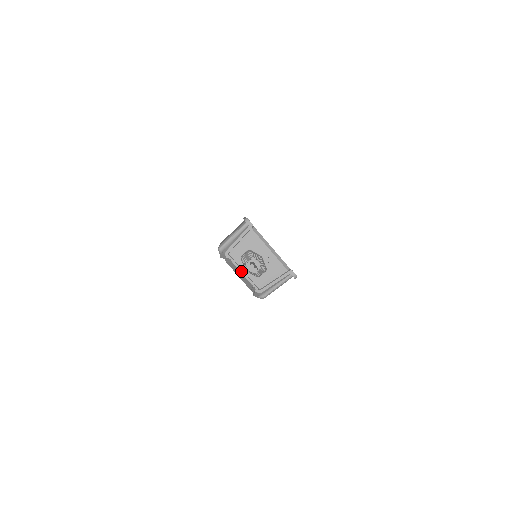
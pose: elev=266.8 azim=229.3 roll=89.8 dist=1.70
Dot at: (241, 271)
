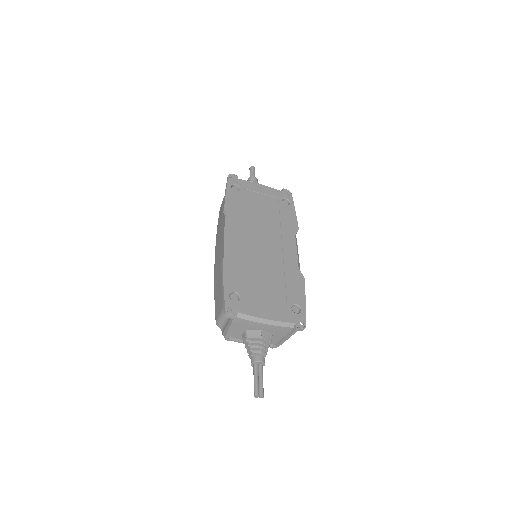
Dot at: occluded
